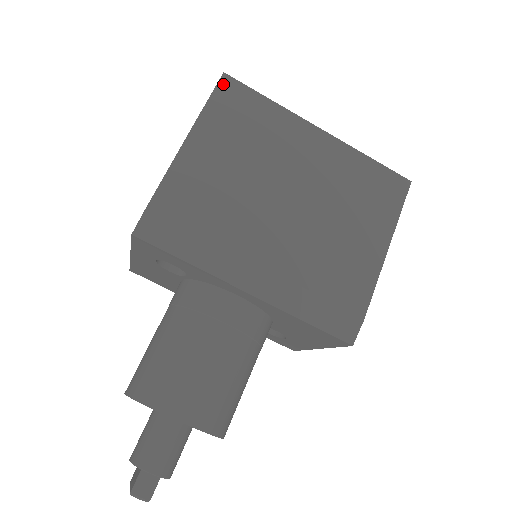
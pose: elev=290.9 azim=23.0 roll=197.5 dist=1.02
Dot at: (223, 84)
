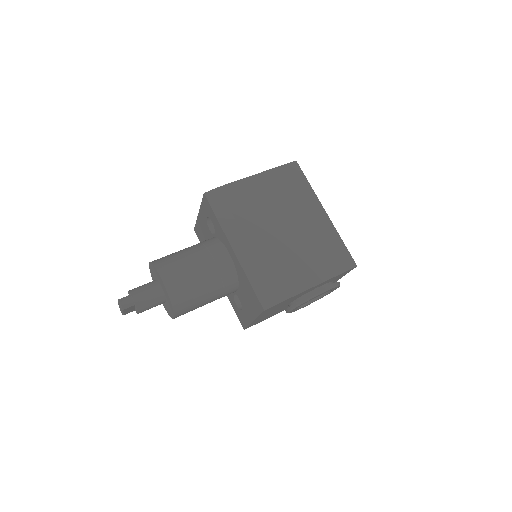
Dot at: (292, 165)
